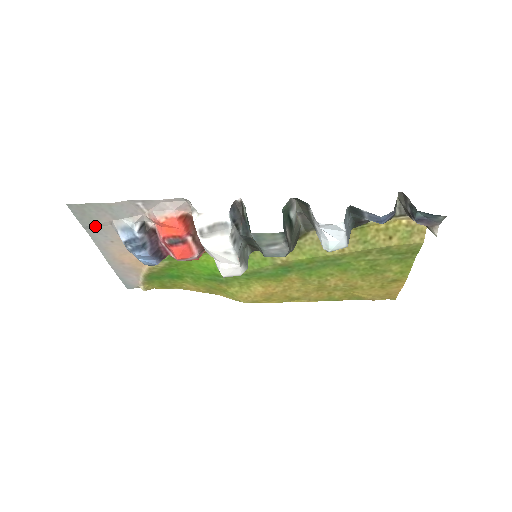
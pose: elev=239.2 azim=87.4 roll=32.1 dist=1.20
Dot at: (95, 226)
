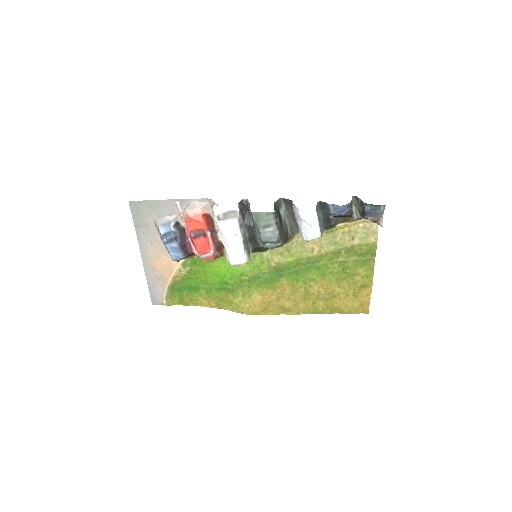
Dot at: (143, 225)
